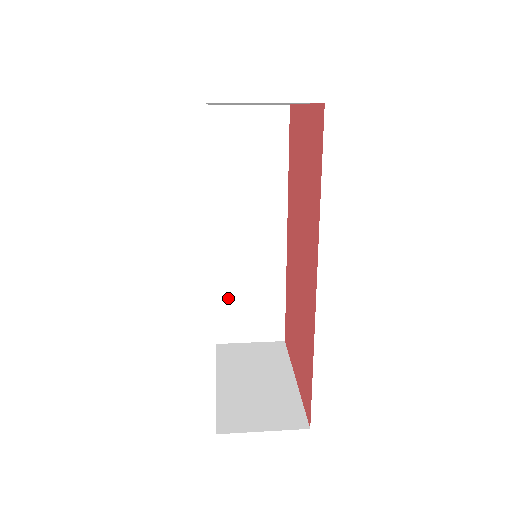
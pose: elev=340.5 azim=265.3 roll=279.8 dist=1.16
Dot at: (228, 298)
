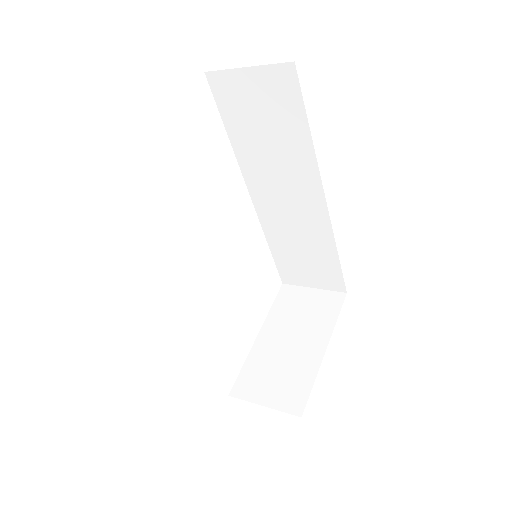
Dot at: (282, 251)
